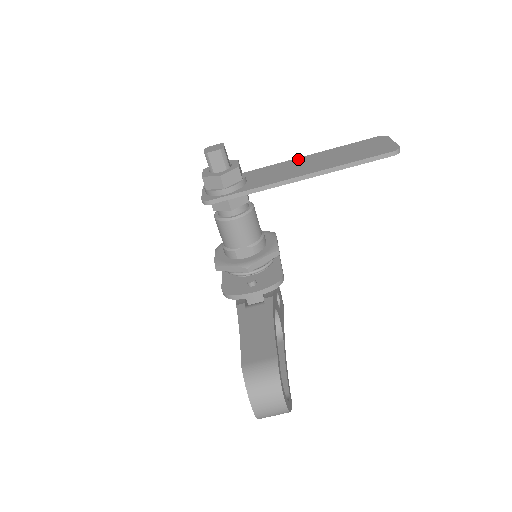
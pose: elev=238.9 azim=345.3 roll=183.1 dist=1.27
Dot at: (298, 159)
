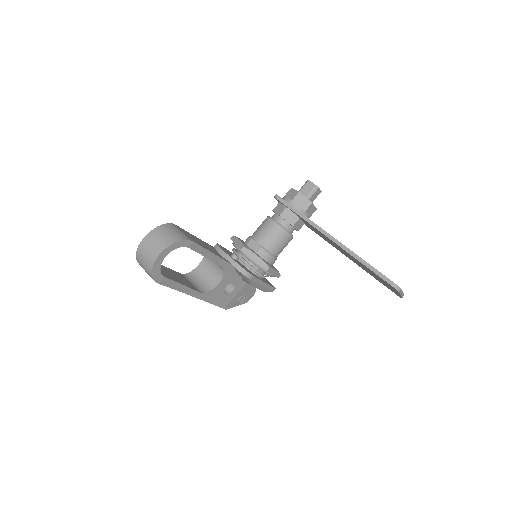
Dot at: occluded
